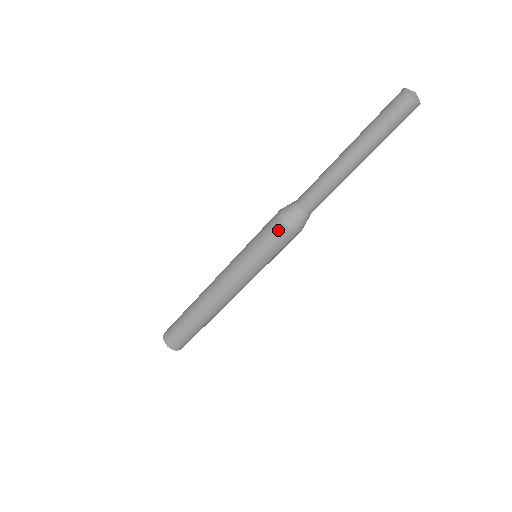
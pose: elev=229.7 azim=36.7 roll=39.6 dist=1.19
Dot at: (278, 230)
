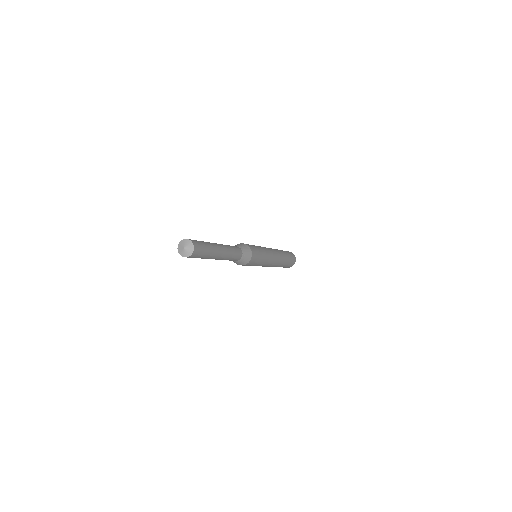
Dot at: occluded
